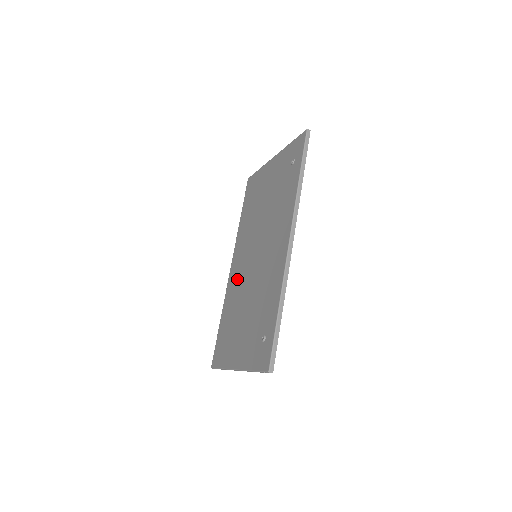
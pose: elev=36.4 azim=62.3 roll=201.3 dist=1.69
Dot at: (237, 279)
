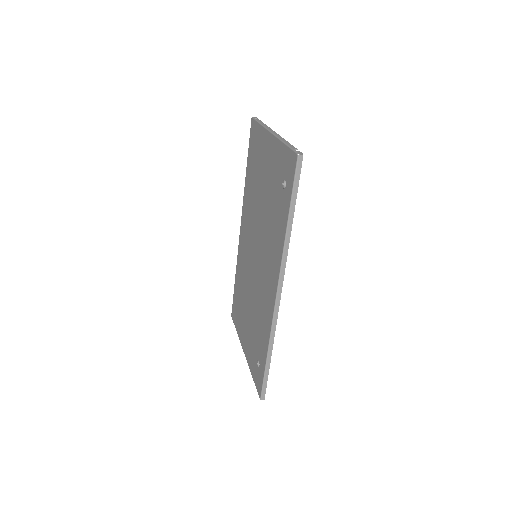
Dot at: (244, 256)
